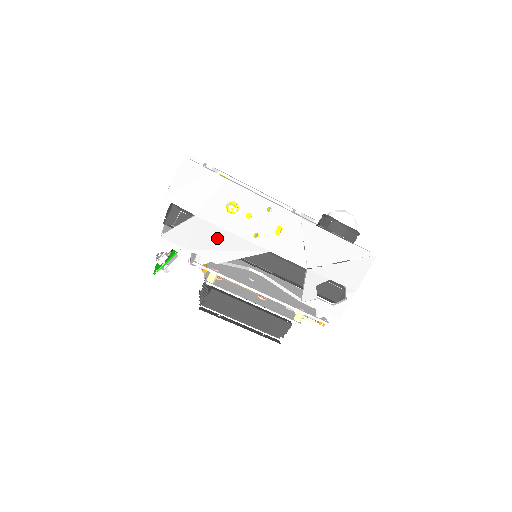
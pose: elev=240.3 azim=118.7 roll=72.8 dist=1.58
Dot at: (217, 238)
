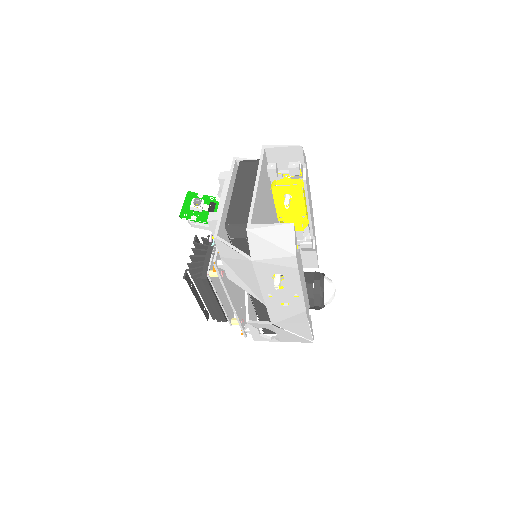
Dot at: (247, 275)
